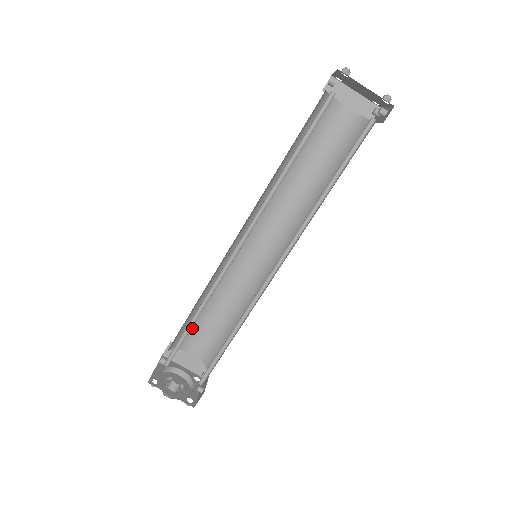
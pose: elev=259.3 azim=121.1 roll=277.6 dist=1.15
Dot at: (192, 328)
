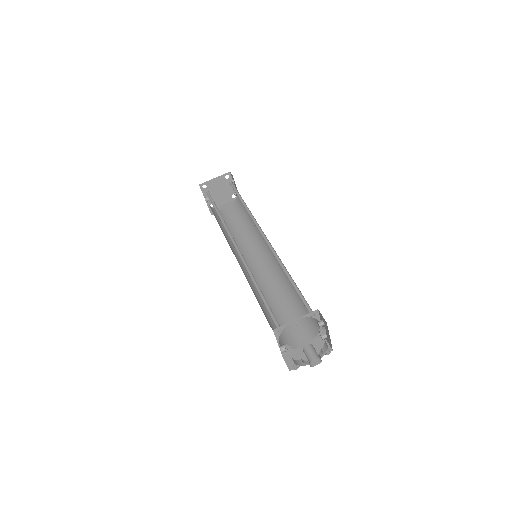
Dot at: occluded
